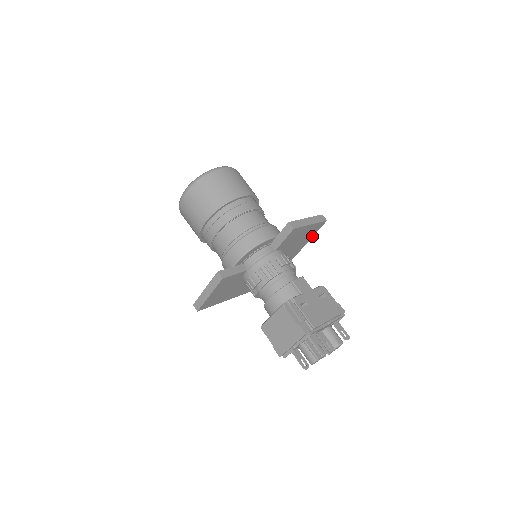
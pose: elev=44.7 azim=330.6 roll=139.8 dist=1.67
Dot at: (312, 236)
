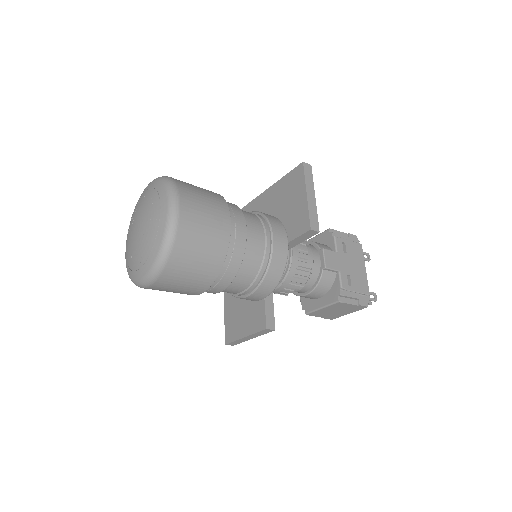
Dot at: occluded
